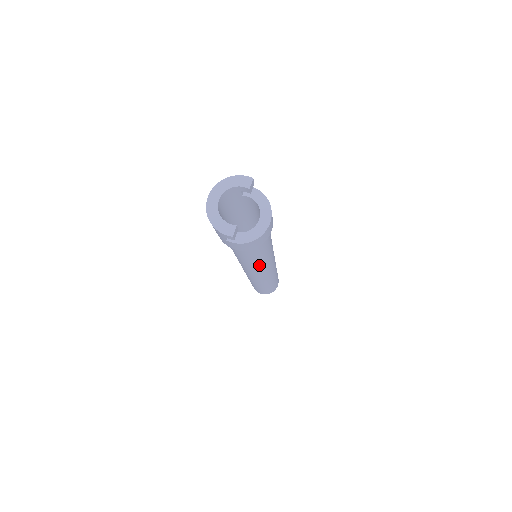
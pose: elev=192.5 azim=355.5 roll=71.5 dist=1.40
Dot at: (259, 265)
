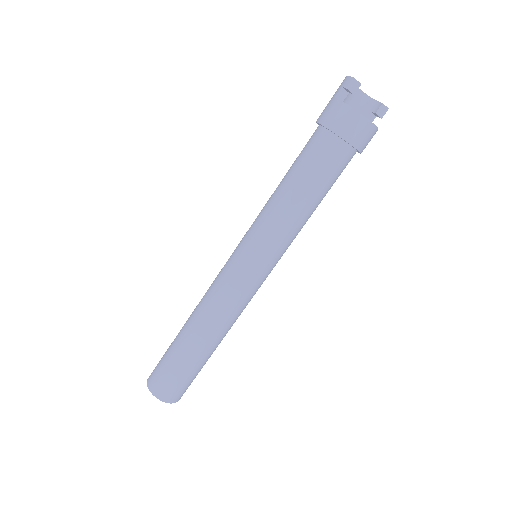
Dot at: (273, 220)
